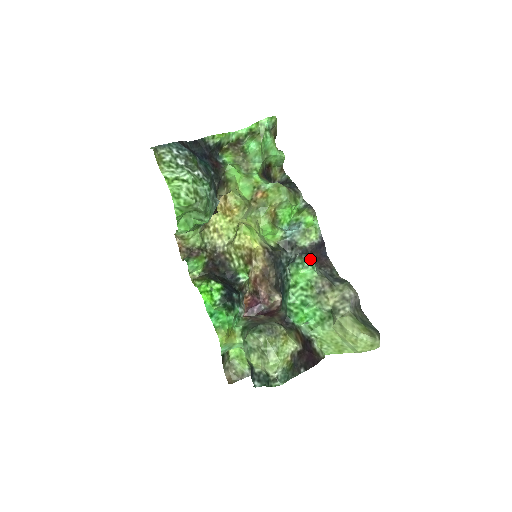
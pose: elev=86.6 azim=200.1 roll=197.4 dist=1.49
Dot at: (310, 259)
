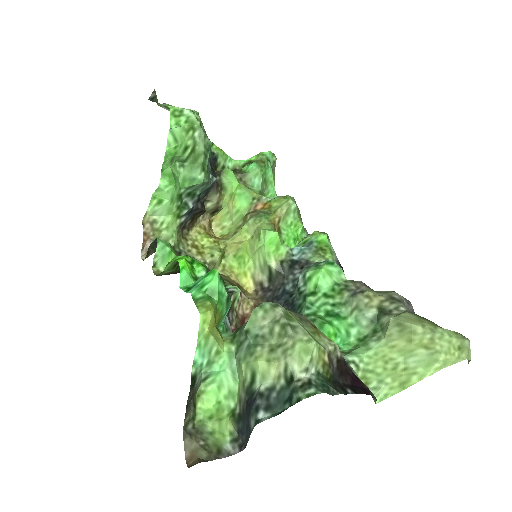
Dot at: occluded
